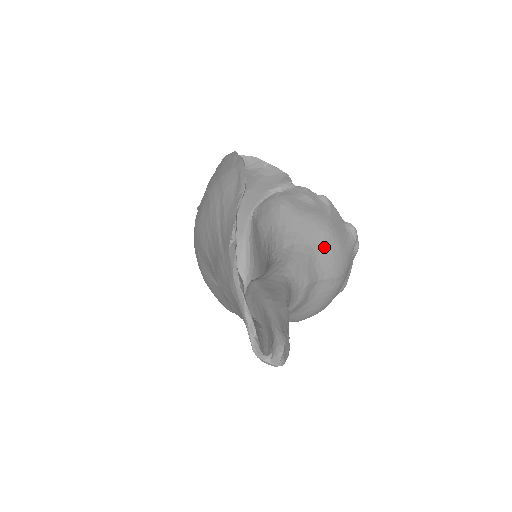
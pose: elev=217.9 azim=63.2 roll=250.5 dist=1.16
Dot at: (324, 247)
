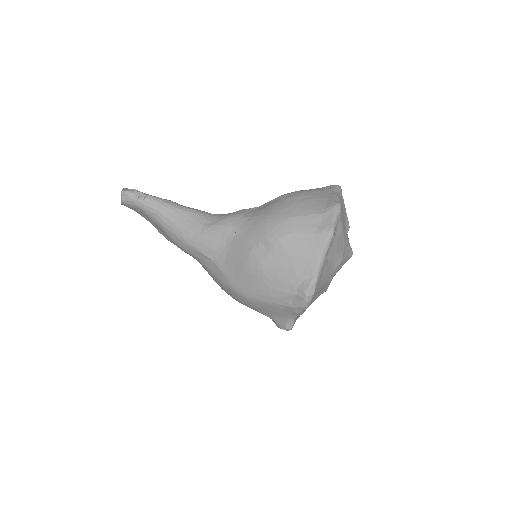
Dot at: occluded
